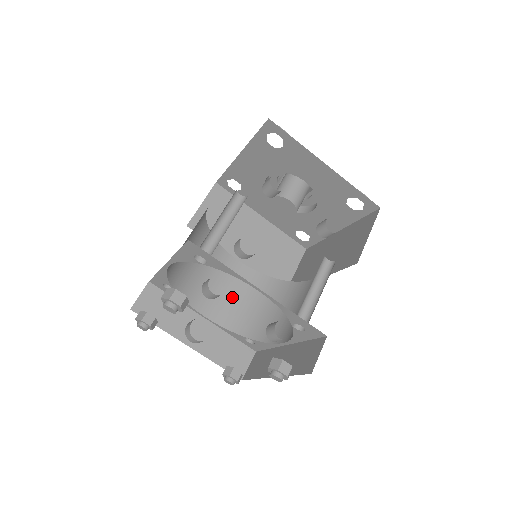
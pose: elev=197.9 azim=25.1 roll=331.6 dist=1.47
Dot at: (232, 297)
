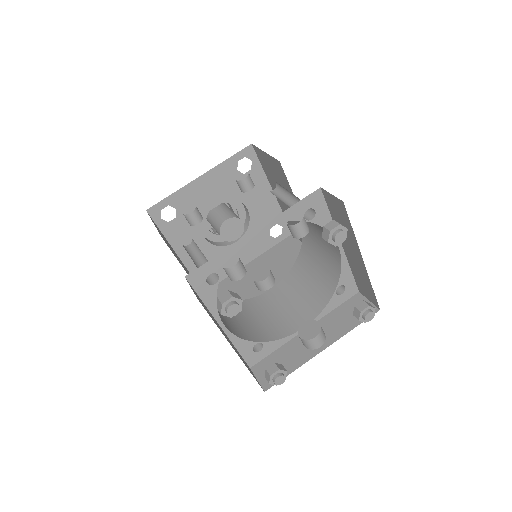
Dot at: (298, 300)
